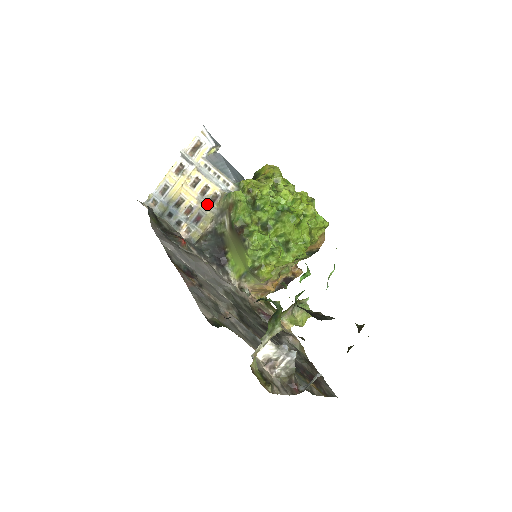
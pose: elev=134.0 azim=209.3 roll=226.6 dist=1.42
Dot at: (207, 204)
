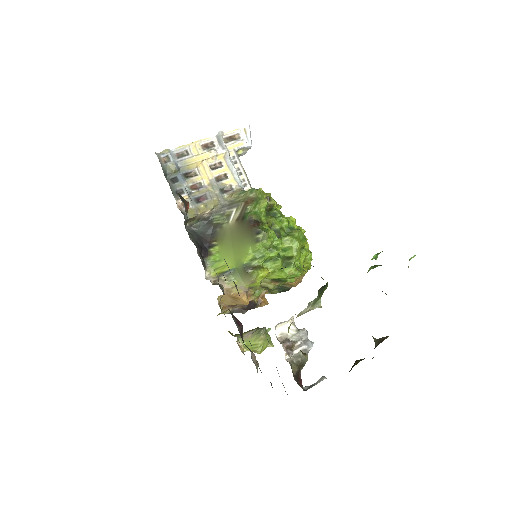
Dot at: (218, 190)
